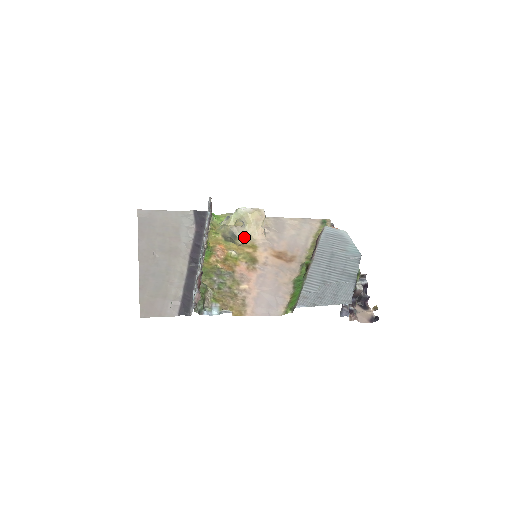
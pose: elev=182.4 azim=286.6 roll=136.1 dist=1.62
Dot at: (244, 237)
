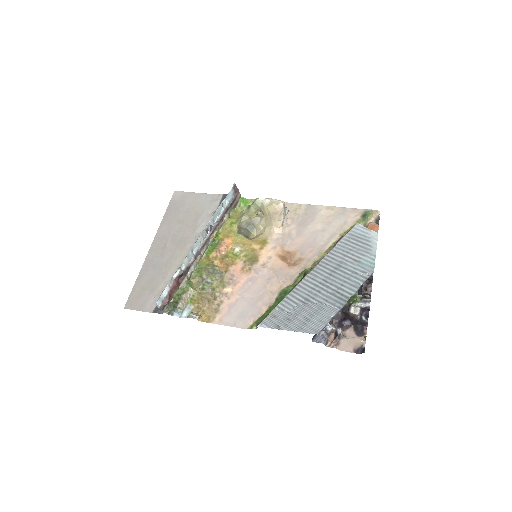
Dot at: (261, 229)
